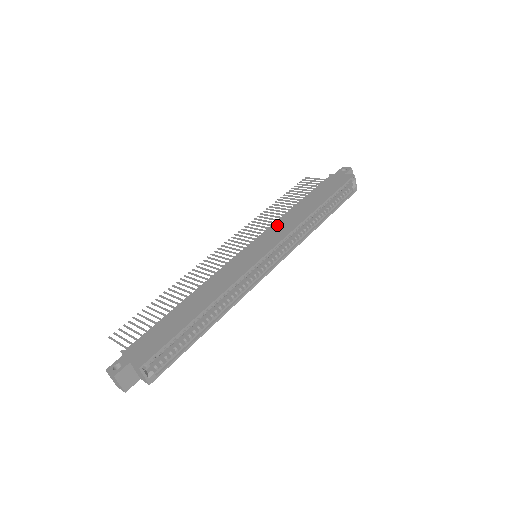
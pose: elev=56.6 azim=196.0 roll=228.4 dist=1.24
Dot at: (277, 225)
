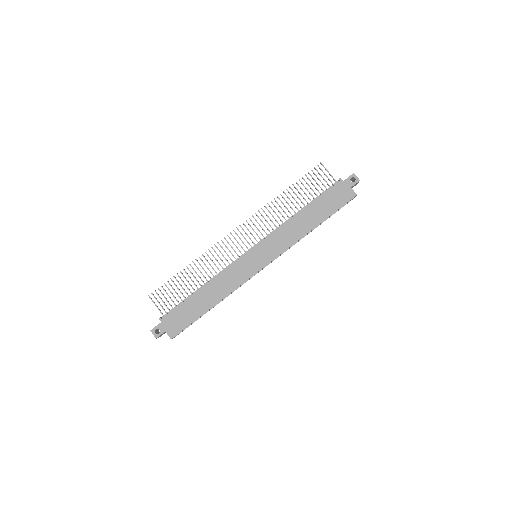
Dot at: (279, 234)
